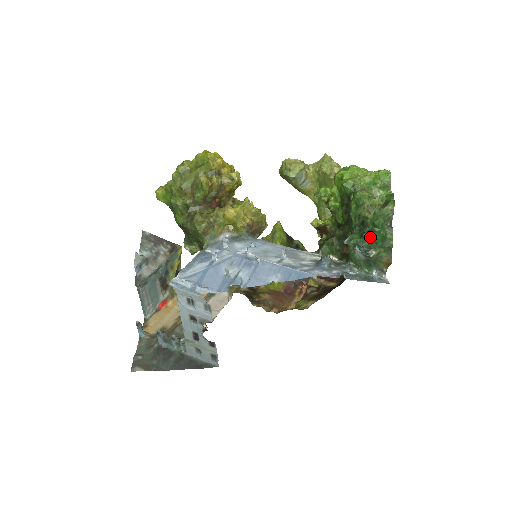
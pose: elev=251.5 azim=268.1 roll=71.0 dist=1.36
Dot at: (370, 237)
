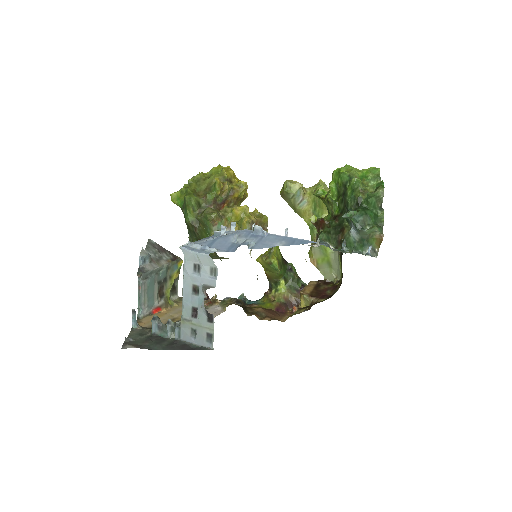
Dot at: (364, 212)
